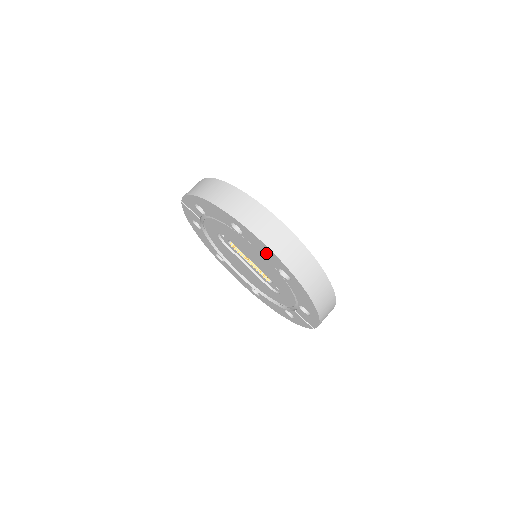
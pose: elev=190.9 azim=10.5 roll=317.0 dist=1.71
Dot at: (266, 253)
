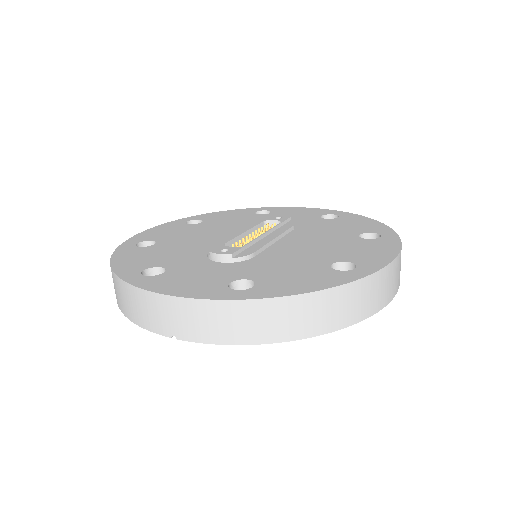
Dot at: occluded
